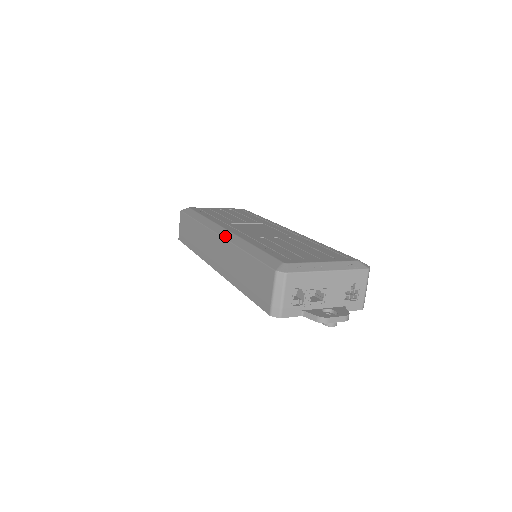
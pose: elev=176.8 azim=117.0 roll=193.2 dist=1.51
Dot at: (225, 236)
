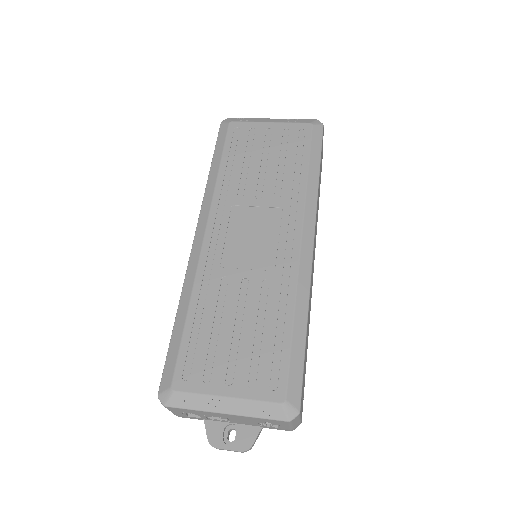
Dot at: (192, 254)
